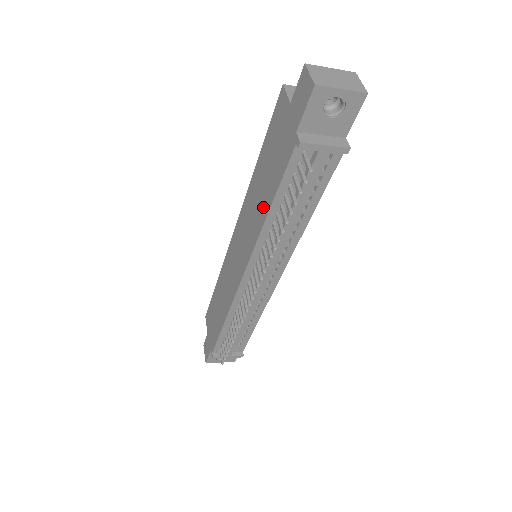
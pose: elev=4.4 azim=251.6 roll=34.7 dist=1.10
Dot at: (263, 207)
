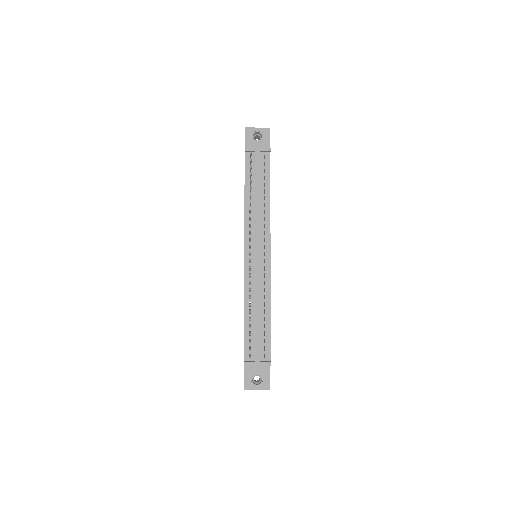
Dot at: occluded
